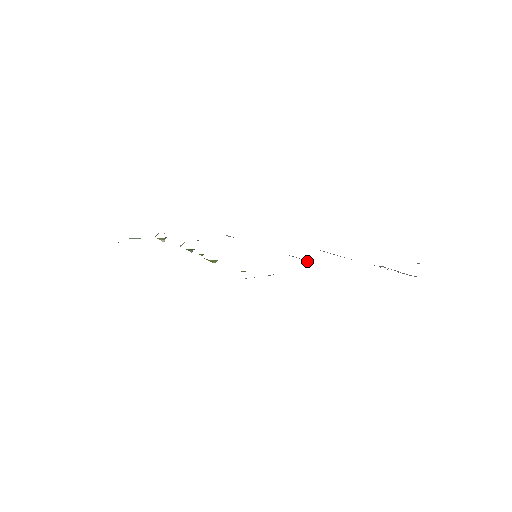
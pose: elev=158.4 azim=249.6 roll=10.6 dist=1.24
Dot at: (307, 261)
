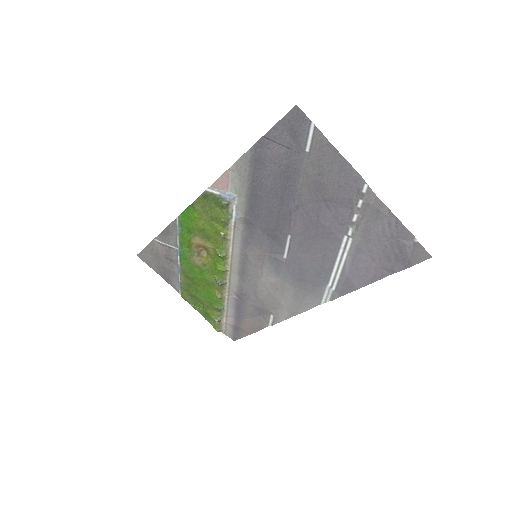
Dot at: (290, 240)
